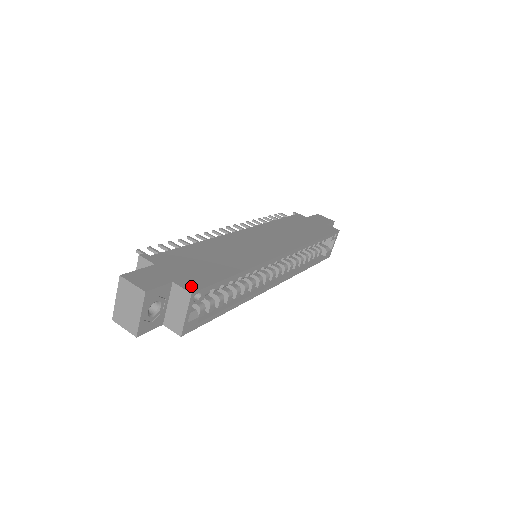
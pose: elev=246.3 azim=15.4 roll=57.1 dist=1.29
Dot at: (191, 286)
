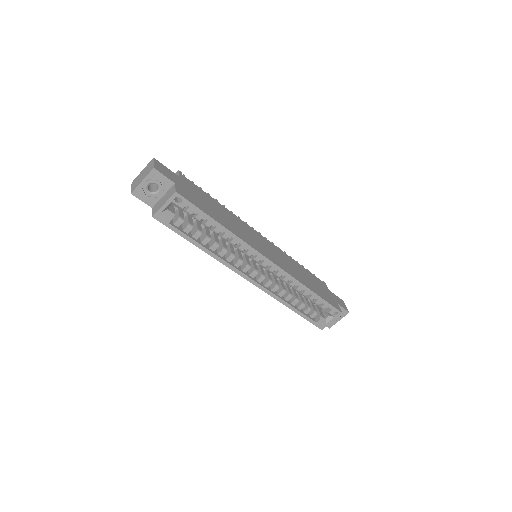
Dot at: (181, 192)
